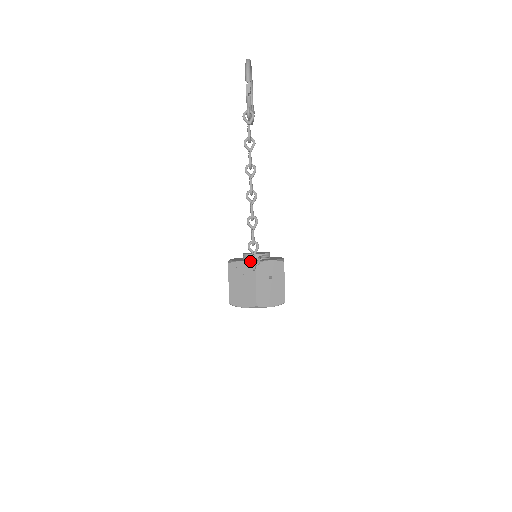
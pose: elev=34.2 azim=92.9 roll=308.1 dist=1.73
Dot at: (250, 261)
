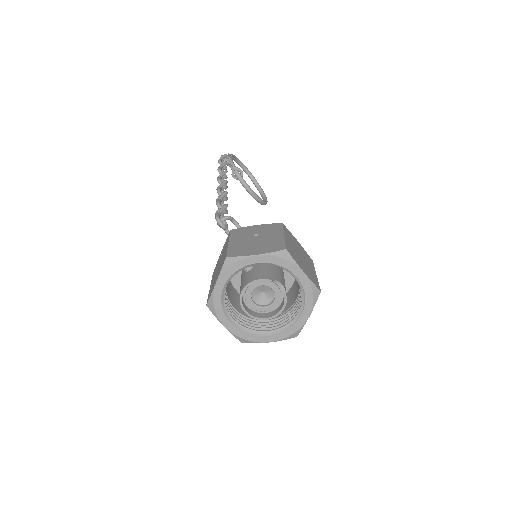
Dot at: (218, 224)
